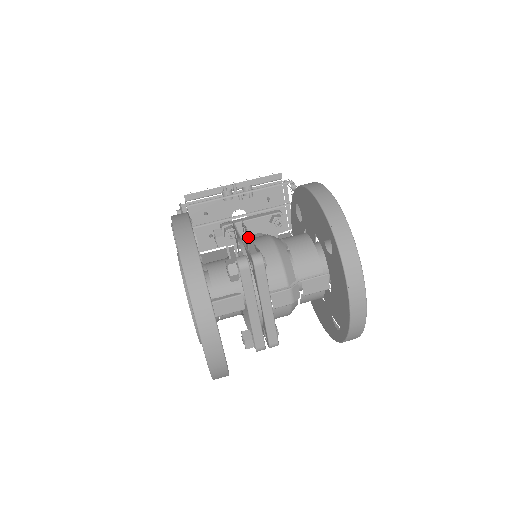
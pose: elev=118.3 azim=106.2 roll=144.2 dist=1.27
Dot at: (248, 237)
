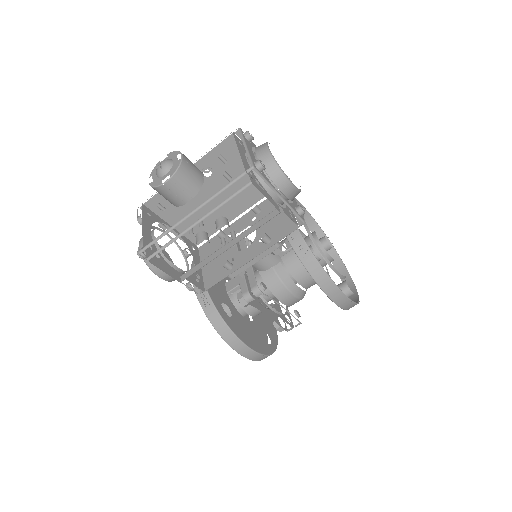
Dot at: occluded
